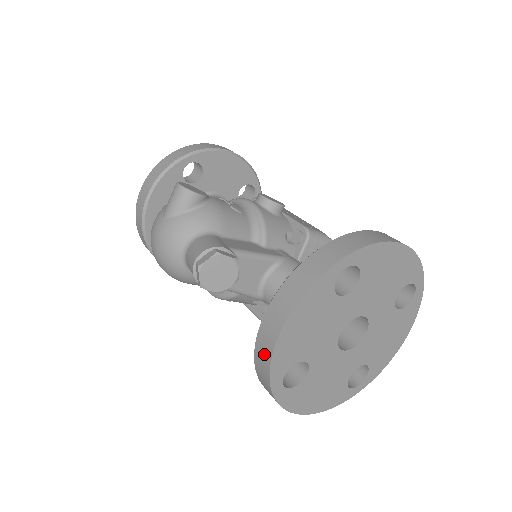
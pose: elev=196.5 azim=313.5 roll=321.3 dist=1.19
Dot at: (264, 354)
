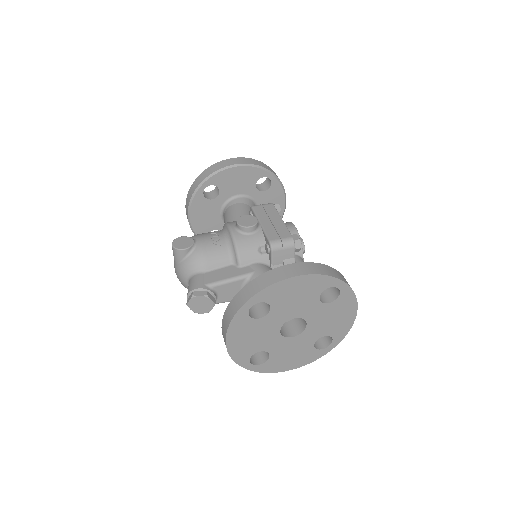
Dot at: occluded
